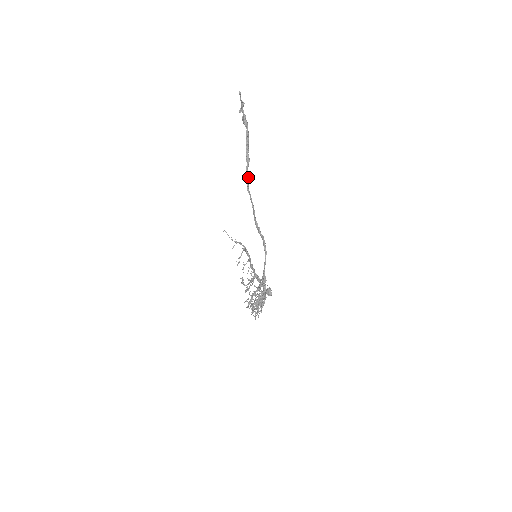
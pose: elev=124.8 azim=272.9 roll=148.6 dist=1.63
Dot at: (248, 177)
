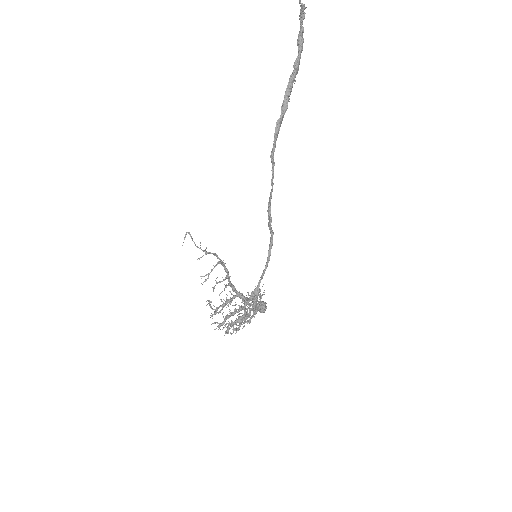
Dot at: (277, 136)
